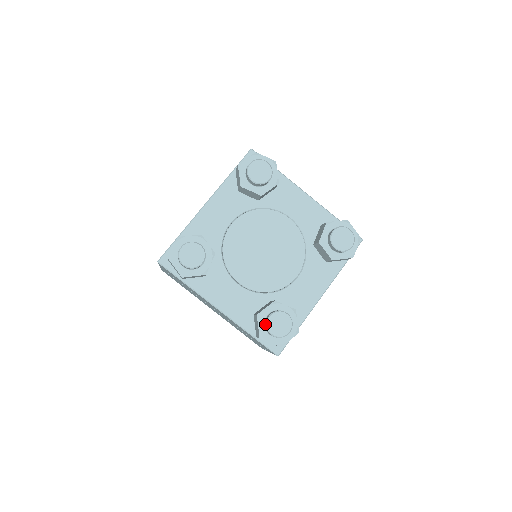
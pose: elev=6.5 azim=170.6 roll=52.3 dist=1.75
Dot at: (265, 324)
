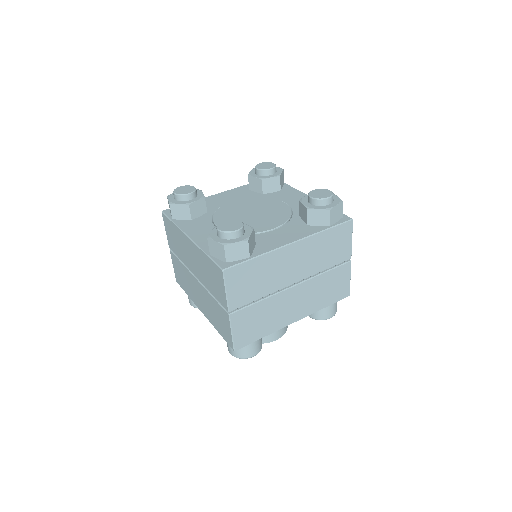
Dot at: occluded
